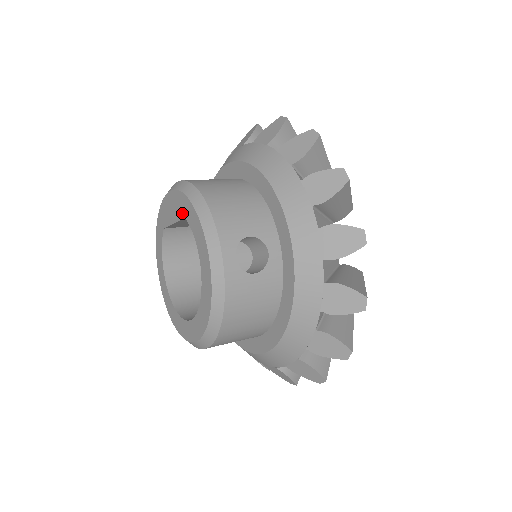
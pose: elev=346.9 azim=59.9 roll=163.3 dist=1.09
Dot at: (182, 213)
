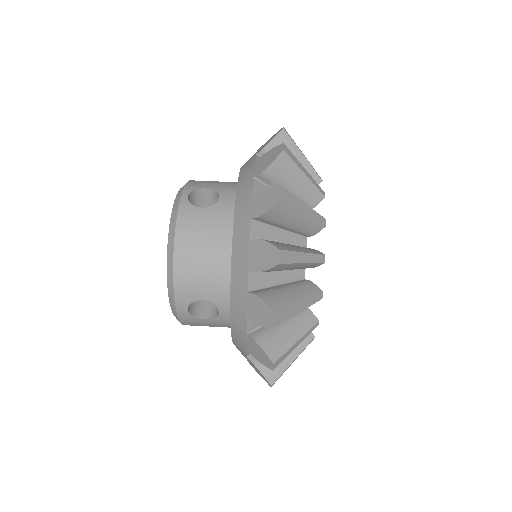
Dot at: occluded
